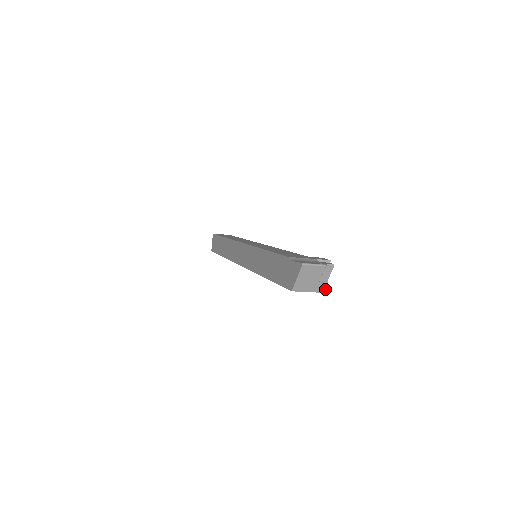
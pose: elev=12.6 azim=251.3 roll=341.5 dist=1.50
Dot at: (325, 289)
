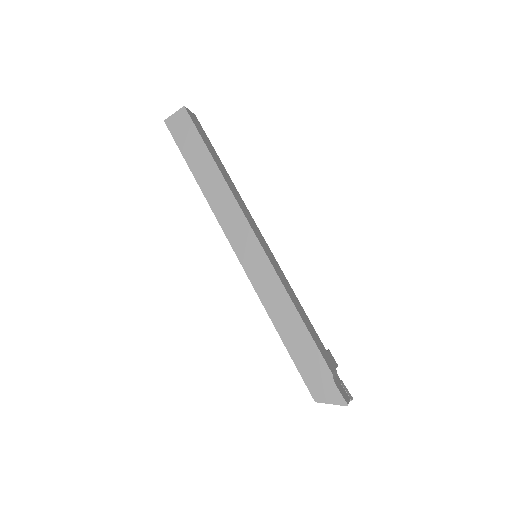
Dot at: occluded
